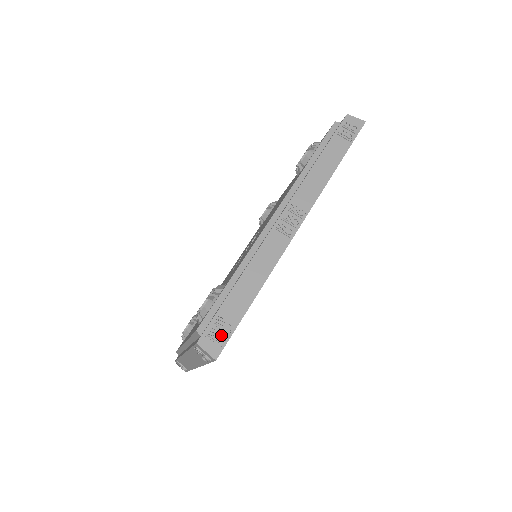
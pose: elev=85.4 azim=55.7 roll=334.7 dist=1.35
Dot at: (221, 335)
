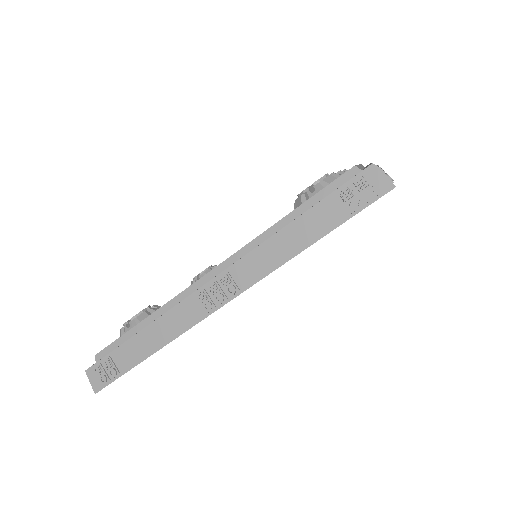
Dot at: (104, 377)
